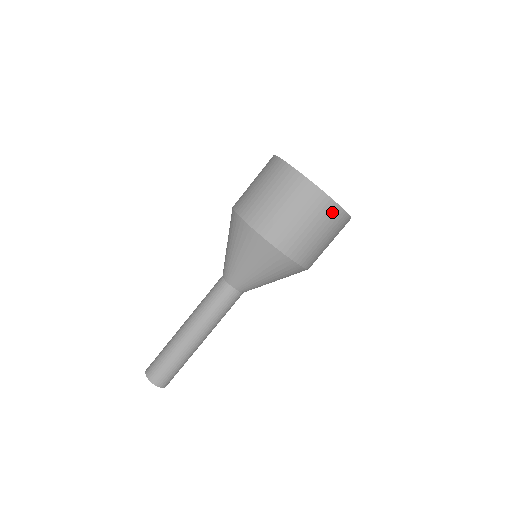
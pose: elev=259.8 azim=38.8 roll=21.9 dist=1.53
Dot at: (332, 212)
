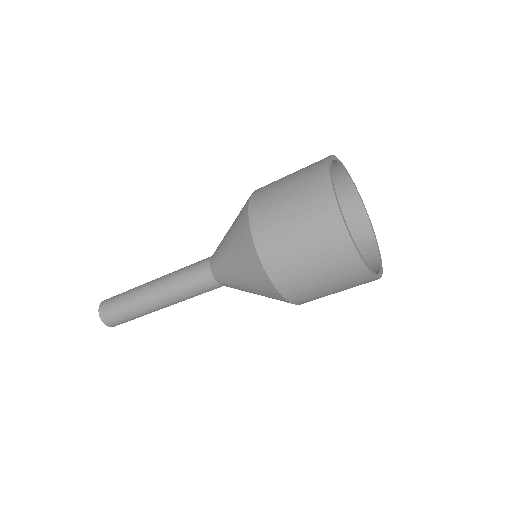
Dot at: (350, 264)
